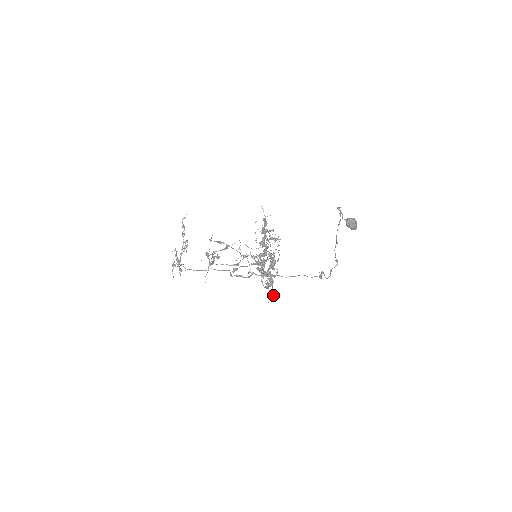
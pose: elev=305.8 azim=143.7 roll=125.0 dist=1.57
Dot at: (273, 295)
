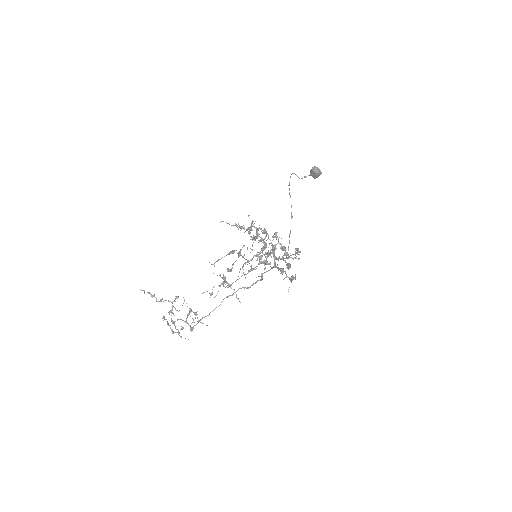
Dot at: (292, 277)
